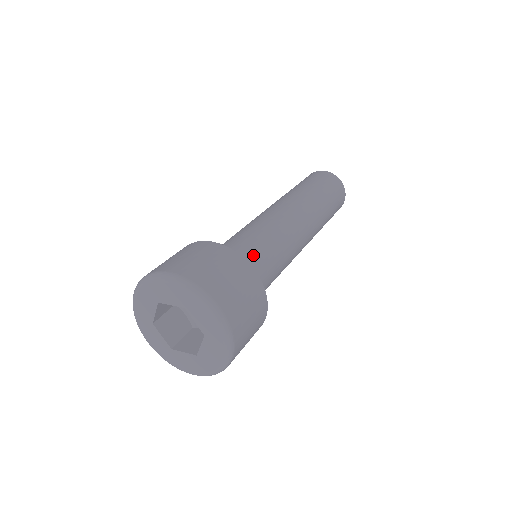
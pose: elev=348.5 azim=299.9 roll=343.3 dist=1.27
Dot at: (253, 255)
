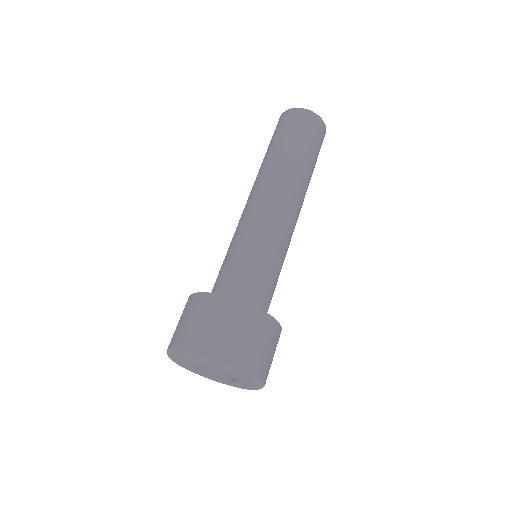
Dot at: (263, 283)
